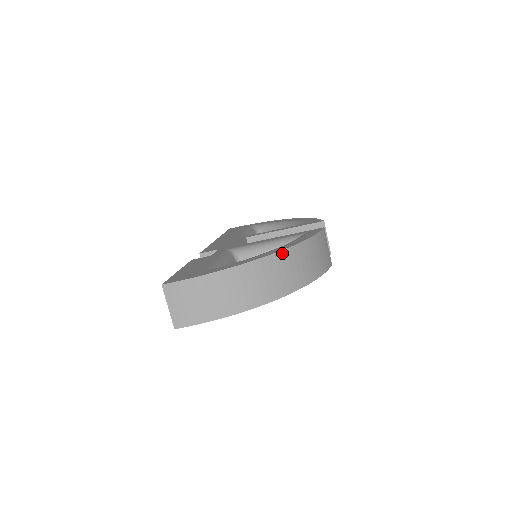
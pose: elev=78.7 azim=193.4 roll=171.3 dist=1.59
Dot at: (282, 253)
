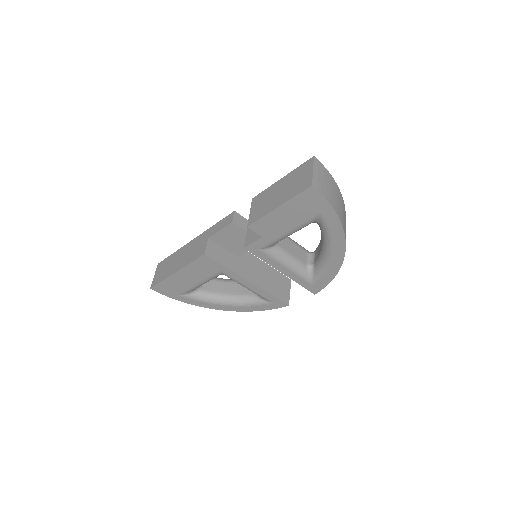
Dot at: occluded
